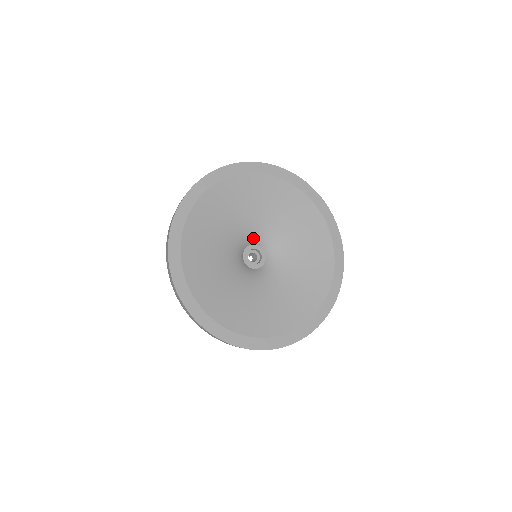
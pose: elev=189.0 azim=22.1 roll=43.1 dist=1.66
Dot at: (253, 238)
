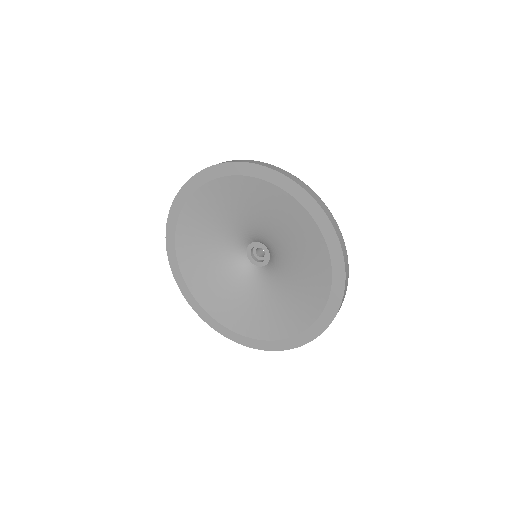
Dot at: (253, 238)
